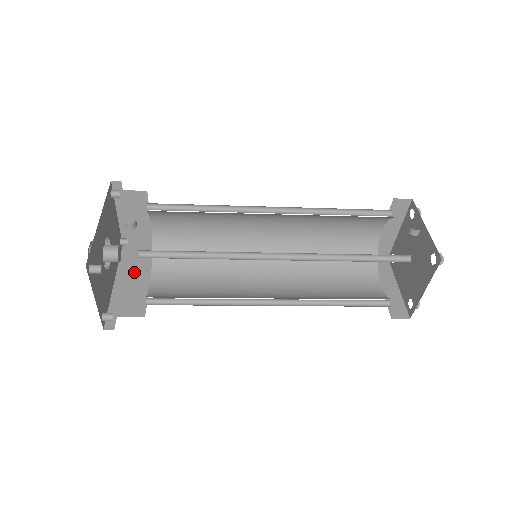
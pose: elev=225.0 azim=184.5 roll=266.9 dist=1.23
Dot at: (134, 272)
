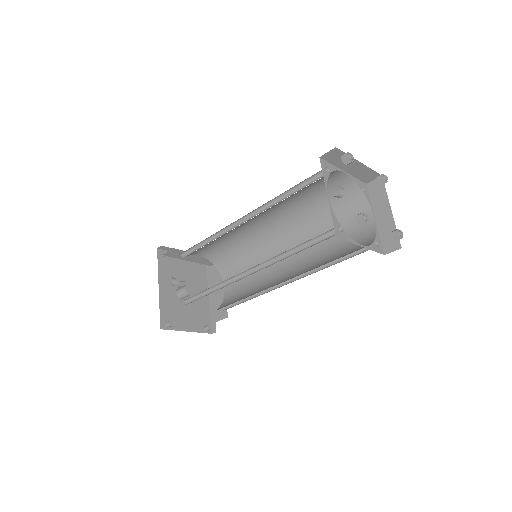
Dot at: (216, 282)
